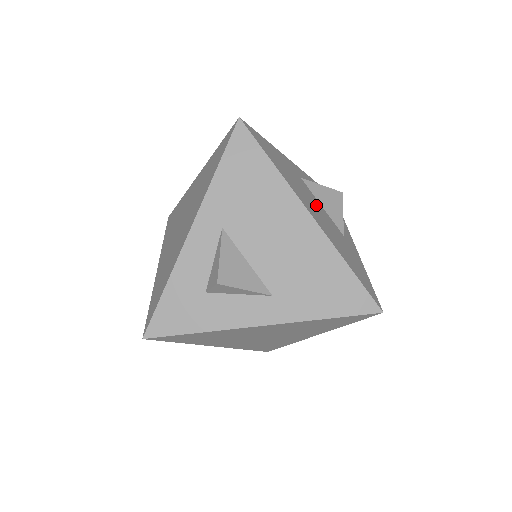
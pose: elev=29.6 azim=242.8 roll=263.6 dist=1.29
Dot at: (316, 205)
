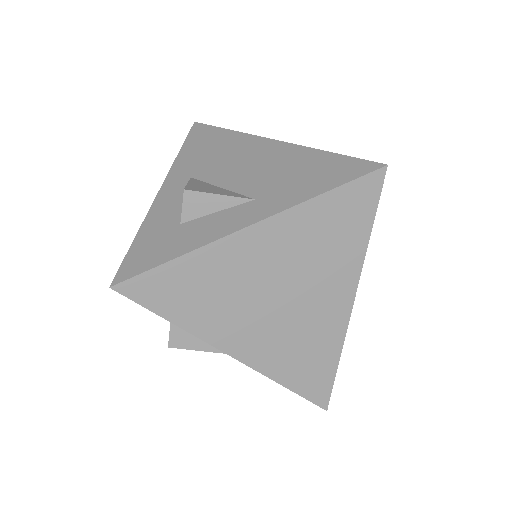
Dot at: occluded
